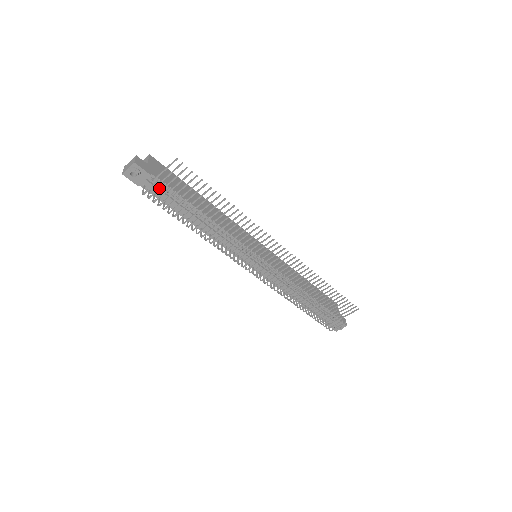
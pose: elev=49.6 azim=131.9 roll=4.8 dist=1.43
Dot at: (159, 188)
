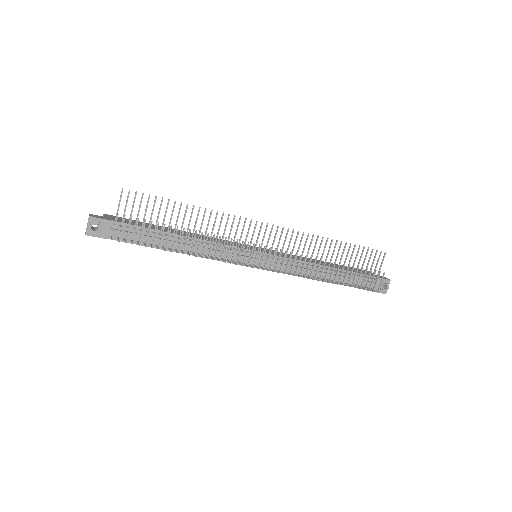
Dot at: (122, 223)
